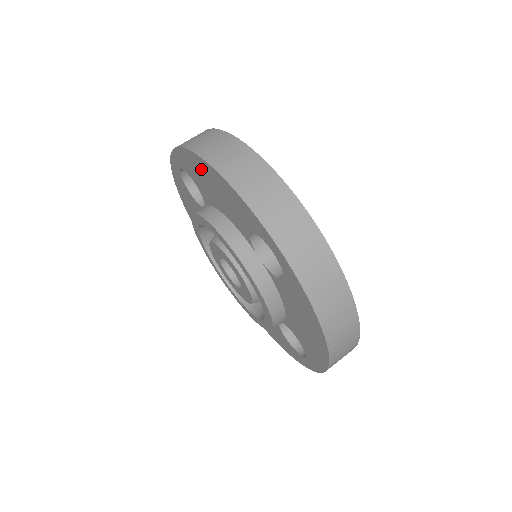
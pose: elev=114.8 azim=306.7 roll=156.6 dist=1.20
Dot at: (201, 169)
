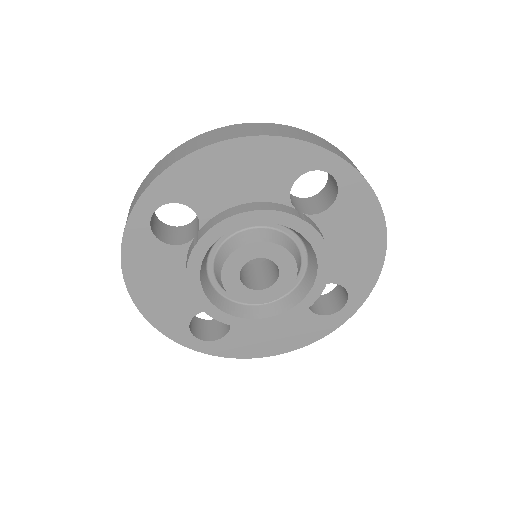
Dot at: (216, 162)
